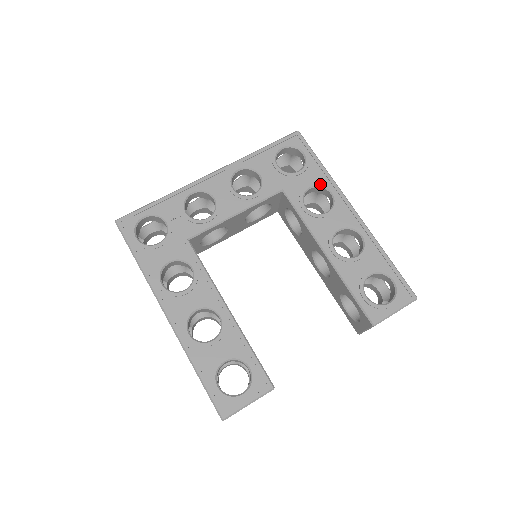
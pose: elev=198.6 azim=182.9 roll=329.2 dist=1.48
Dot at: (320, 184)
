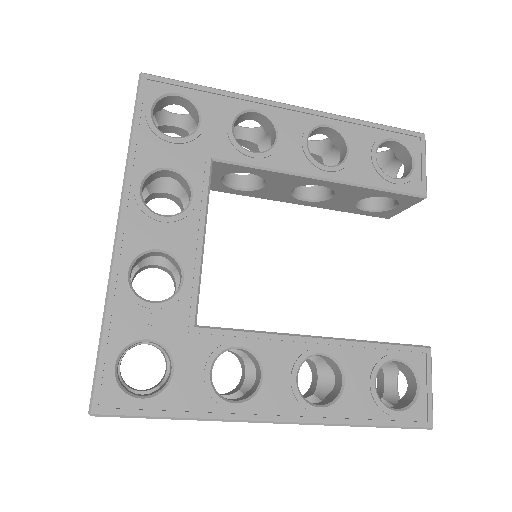
Dot at: (236, 112)
